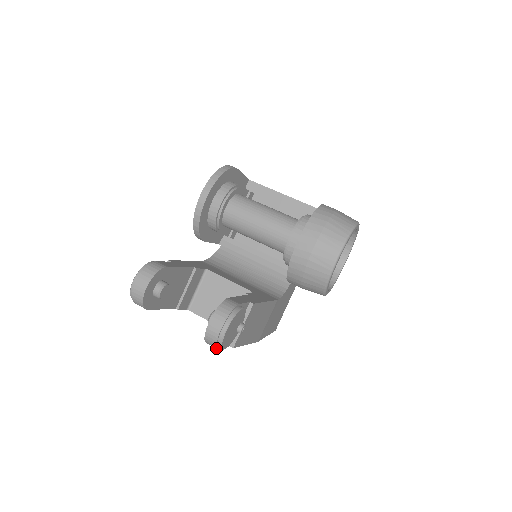
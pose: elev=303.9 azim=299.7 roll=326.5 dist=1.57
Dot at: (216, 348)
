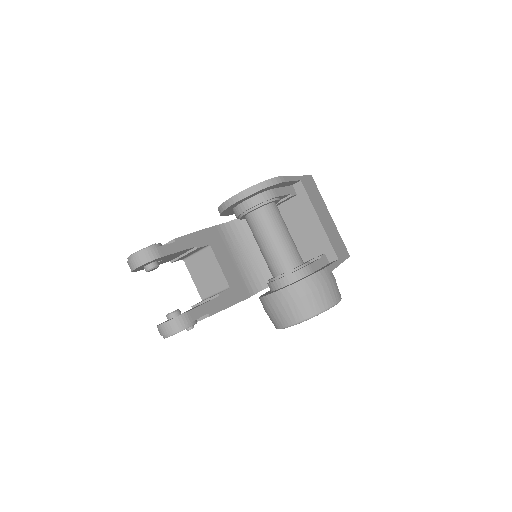
Dot at: occluded
